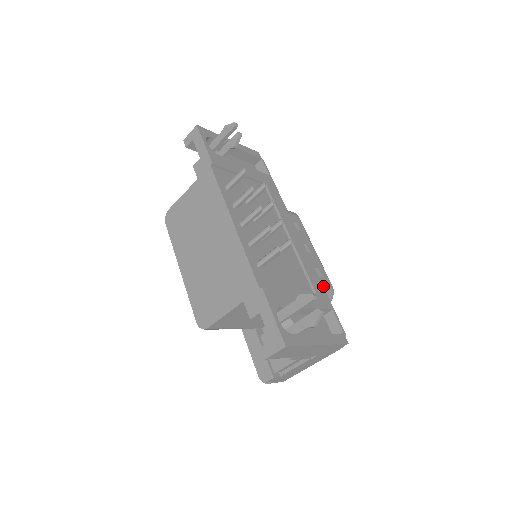
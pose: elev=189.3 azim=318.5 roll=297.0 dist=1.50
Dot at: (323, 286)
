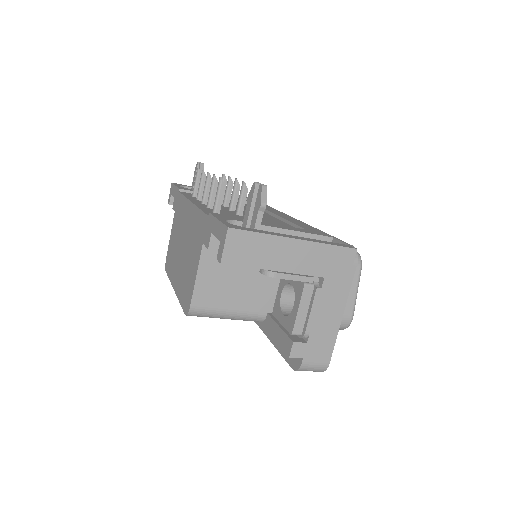
Dot at: occluded
